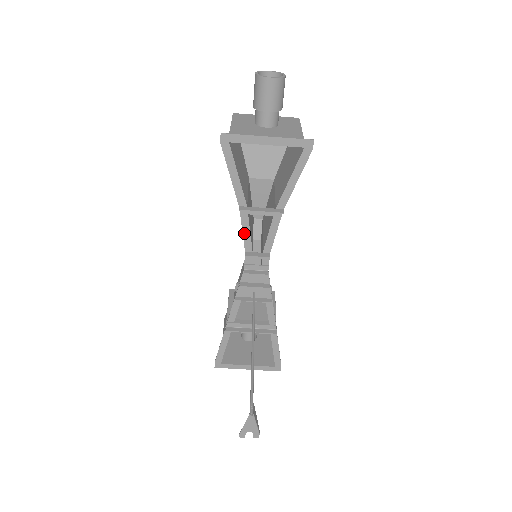
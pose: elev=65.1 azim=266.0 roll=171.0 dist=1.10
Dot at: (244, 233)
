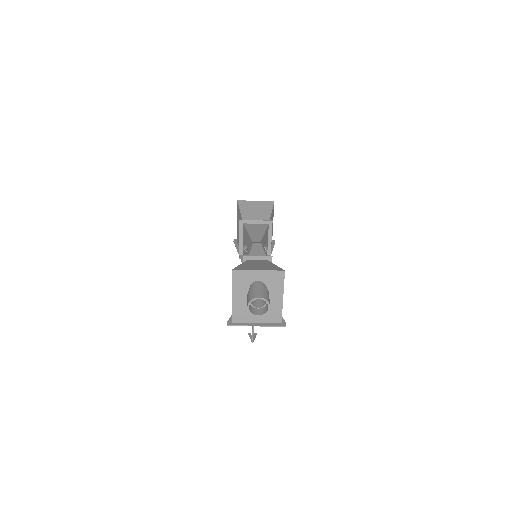
Dot at: occluded
